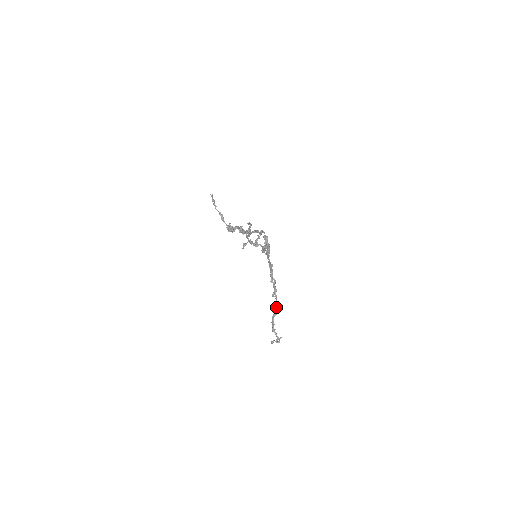
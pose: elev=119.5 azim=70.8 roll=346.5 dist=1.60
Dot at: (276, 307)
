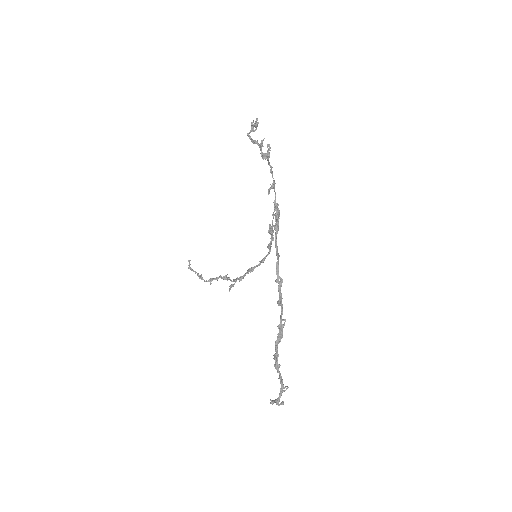
Dot at: (281, 325)
